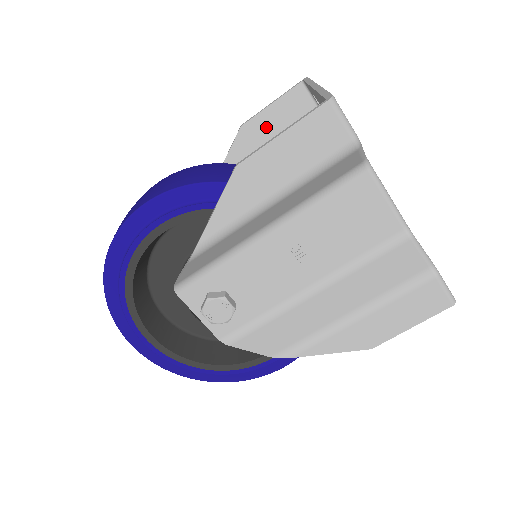
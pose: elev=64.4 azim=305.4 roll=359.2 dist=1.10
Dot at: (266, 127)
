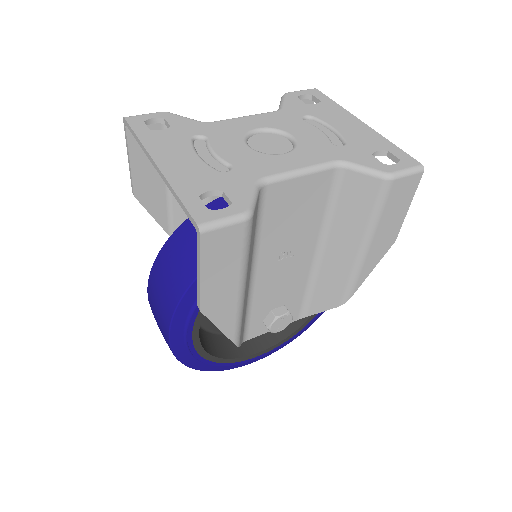
Dot at: (148, 175)
